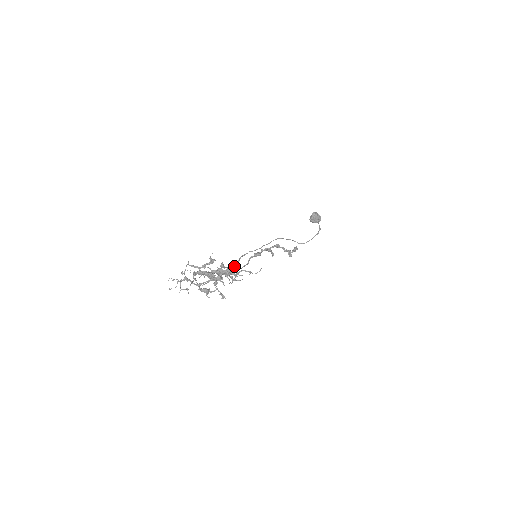
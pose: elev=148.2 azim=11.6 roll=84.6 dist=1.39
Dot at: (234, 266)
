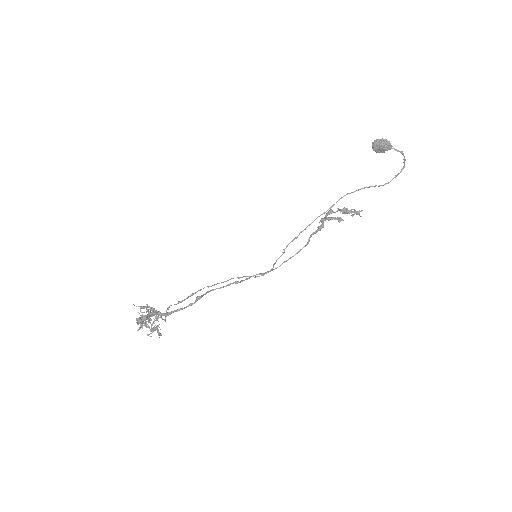
Dot at: occluded
